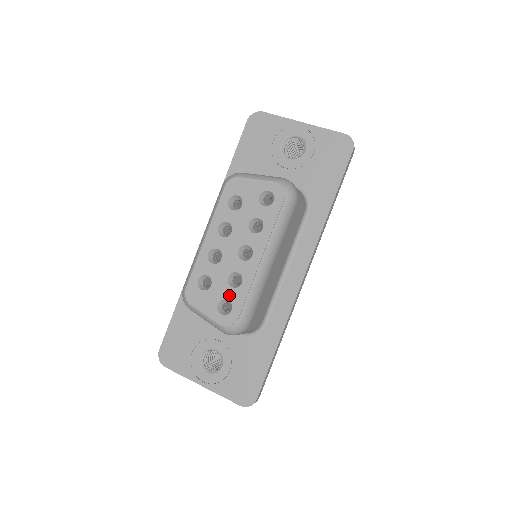
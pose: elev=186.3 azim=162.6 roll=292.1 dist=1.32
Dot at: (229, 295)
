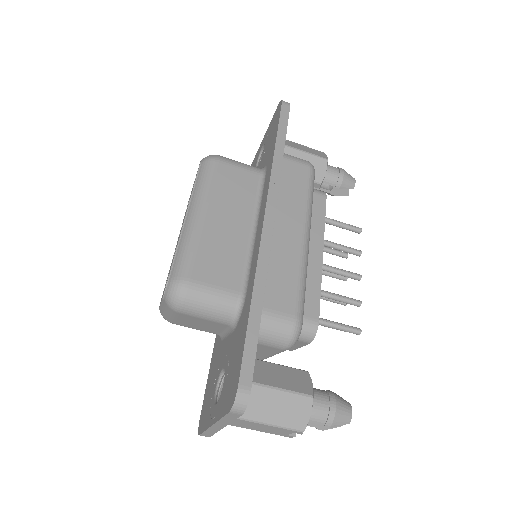
Dot at: (170, 268)
